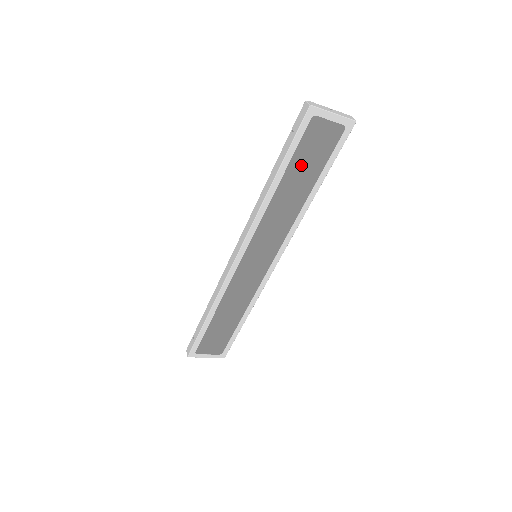
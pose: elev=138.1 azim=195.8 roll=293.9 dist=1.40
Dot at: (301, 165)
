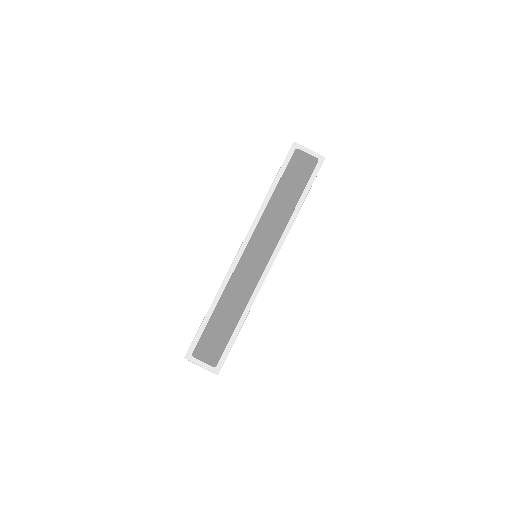
Dot at: (290, 181)
